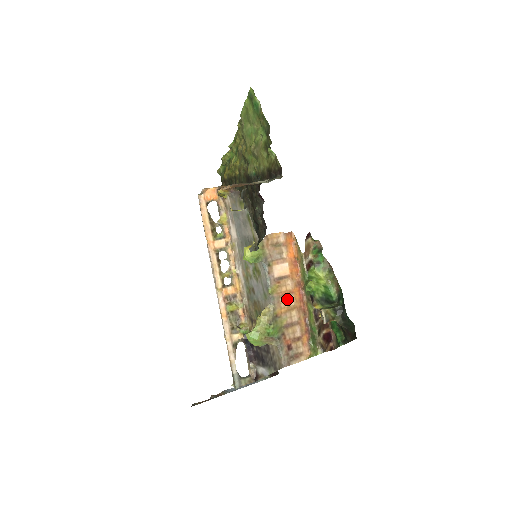
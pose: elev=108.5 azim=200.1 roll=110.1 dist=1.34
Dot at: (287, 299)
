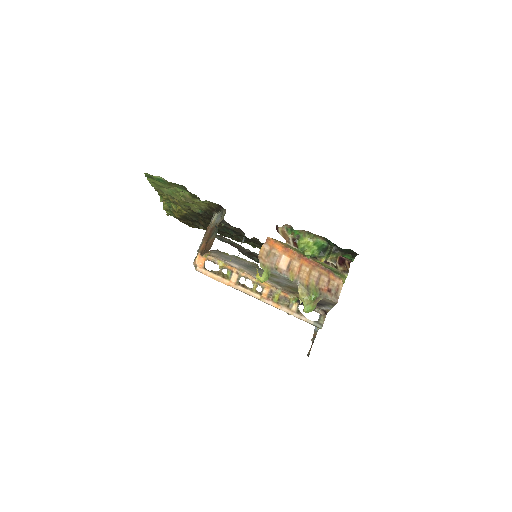
Dot at: (302, 271)
